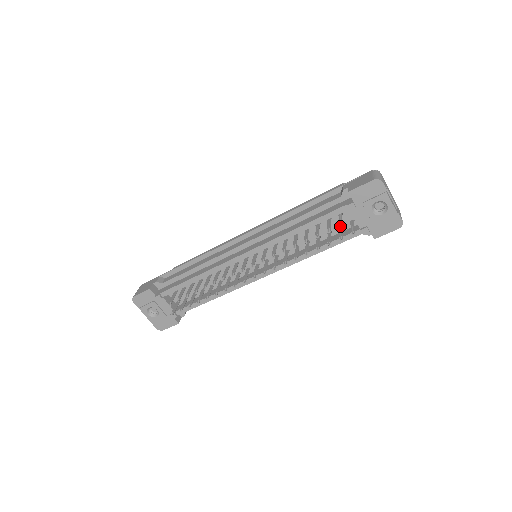
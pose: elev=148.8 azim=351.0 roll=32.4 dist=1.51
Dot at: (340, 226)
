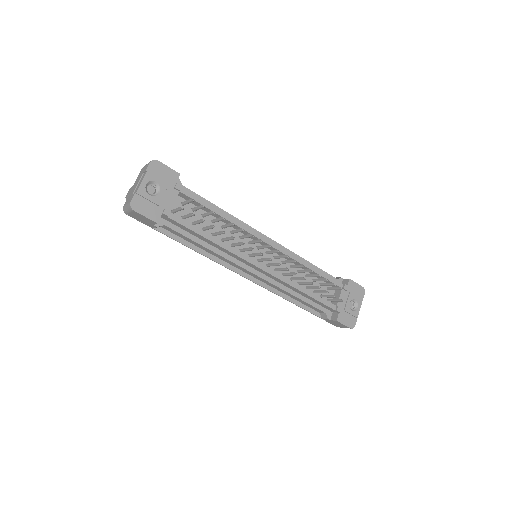
Dot at: occluded
